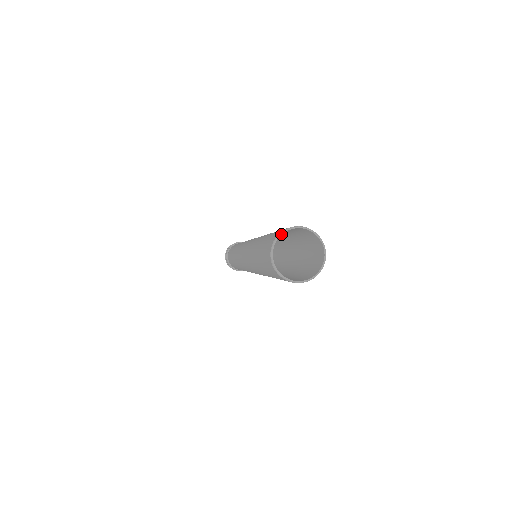
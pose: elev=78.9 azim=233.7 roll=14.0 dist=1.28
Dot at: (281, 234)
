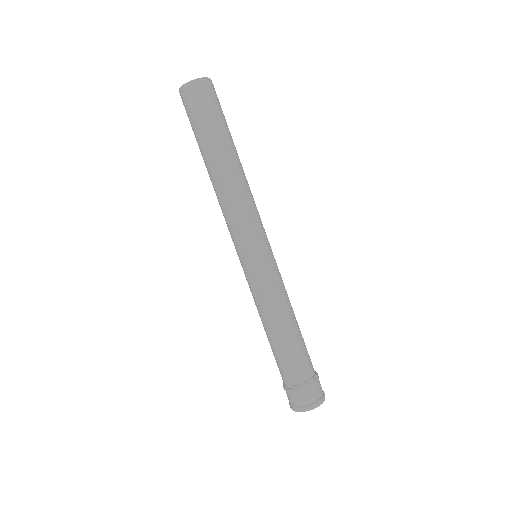
Dot at: occluded
